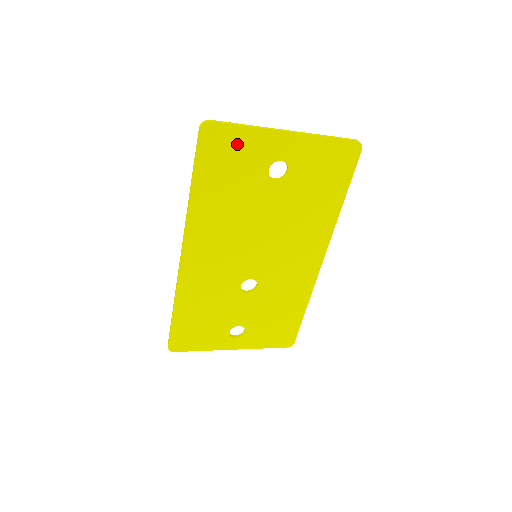
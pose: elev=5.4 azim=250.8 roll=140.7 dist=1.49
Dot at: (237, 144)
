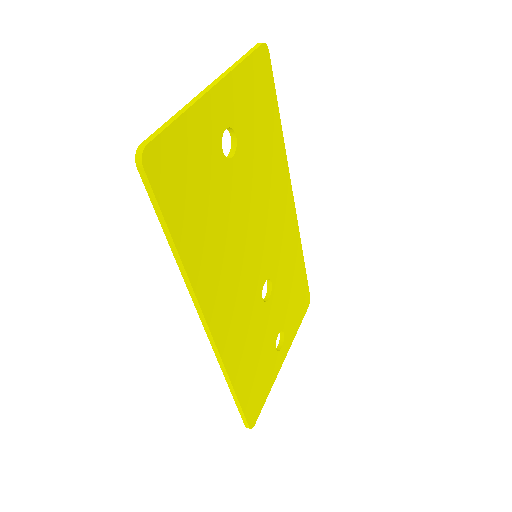
Dot at: (184, 148)
